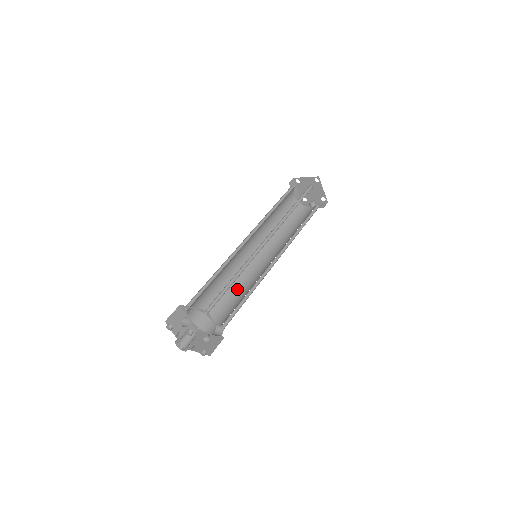
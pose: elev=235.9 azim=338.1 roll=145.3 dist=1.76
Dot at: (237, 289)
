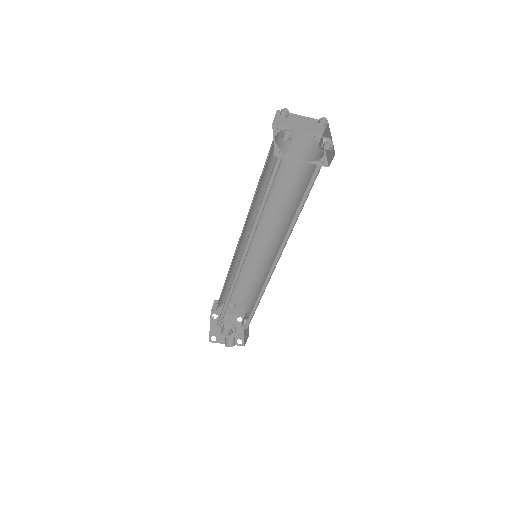
Dot at: (261, 278)
